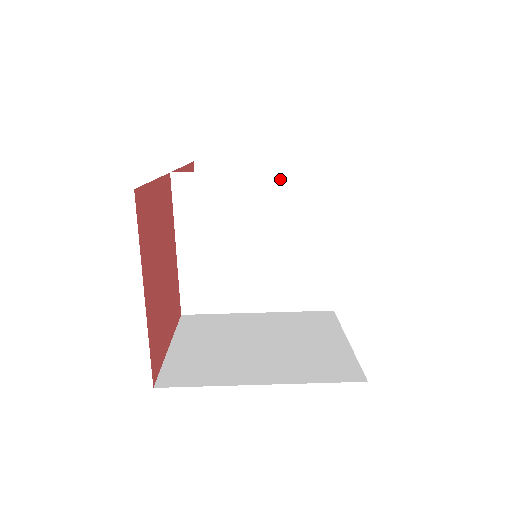
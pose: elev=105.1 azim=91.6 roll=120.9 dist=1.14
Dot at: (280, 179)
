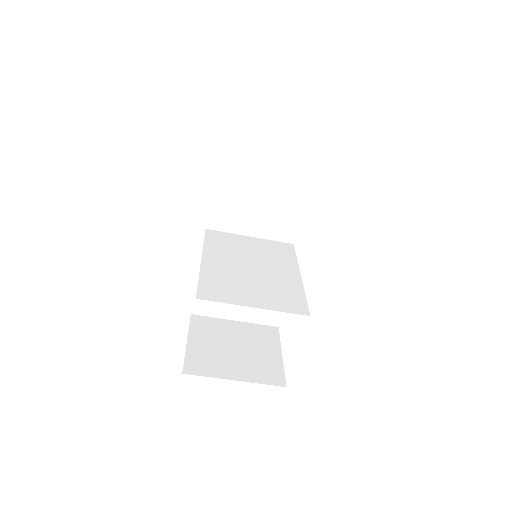
Dot at: (271, 306)
